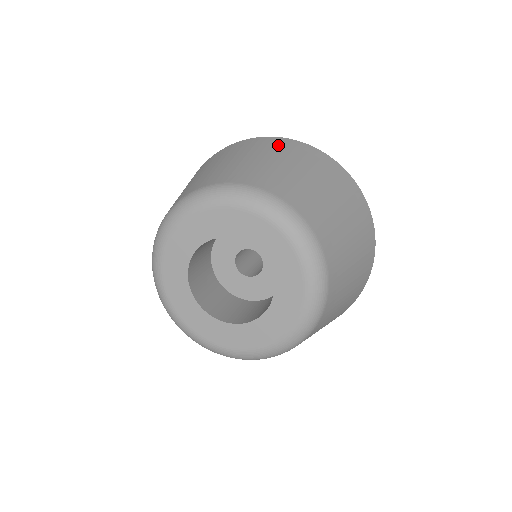
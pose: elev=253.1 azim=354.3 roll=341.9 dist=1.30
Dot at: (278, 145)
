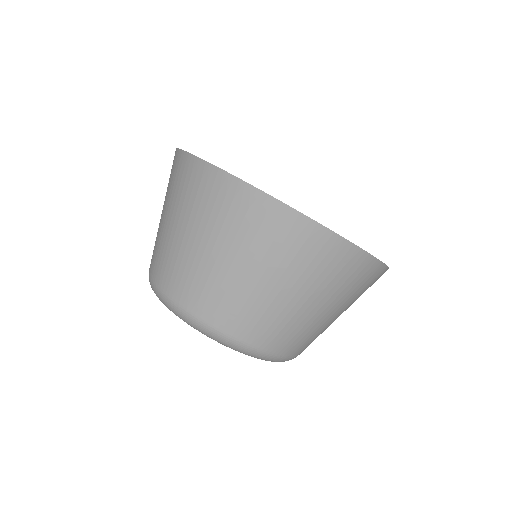
Dot at: (175, 176)
